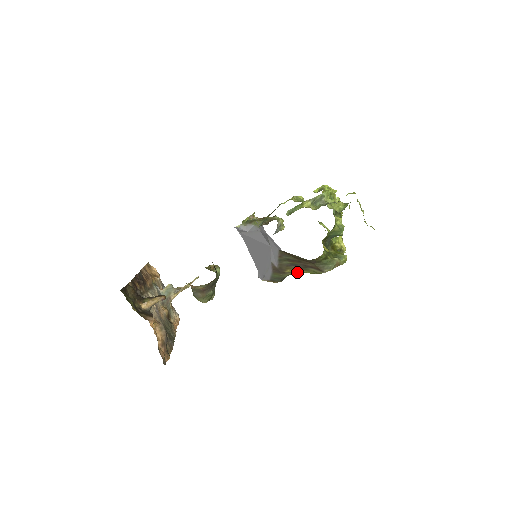
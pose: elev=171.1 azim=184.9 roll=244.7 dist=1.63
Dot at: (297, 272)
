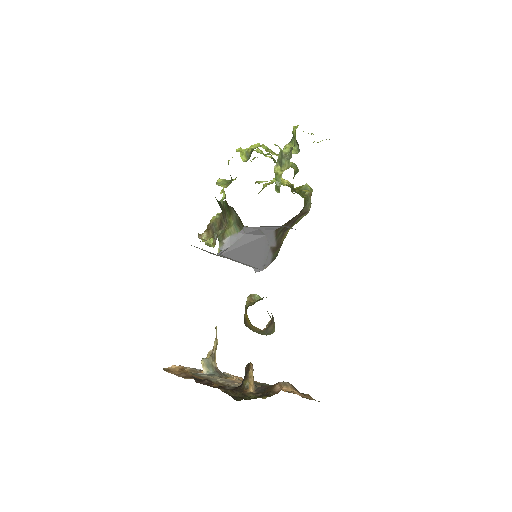
Dot at: occluded
